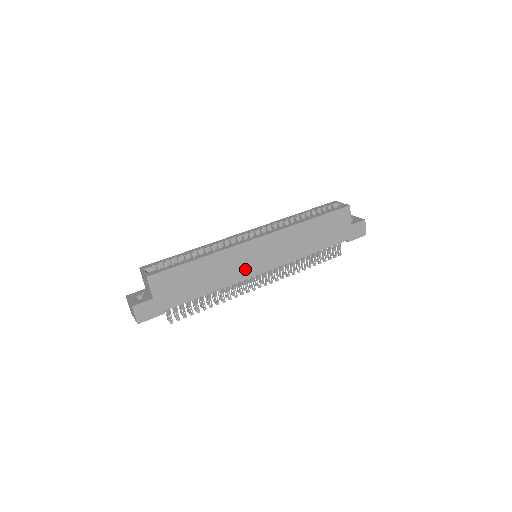
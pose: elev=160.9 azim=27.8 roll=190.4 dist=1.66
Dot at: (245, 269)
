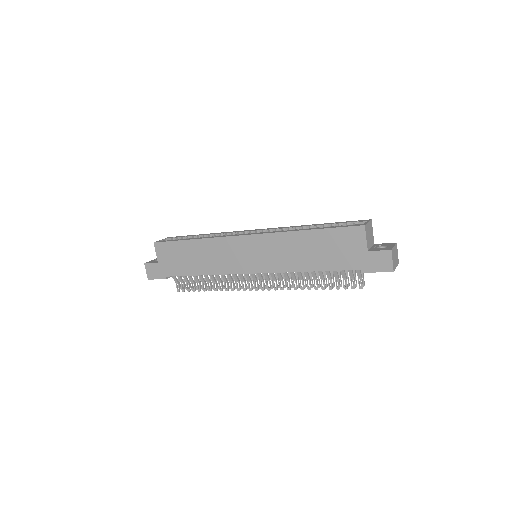
Dot at: (233, 263)
